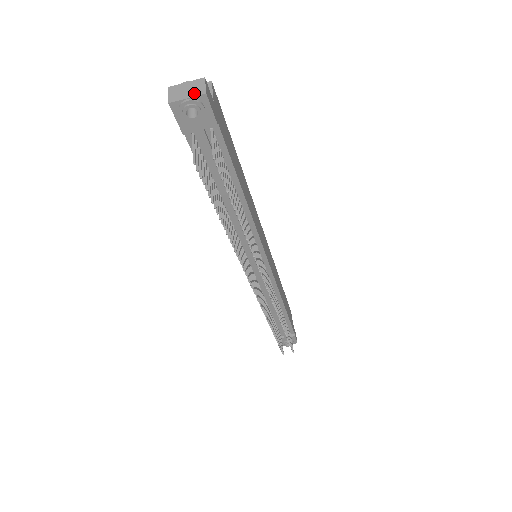
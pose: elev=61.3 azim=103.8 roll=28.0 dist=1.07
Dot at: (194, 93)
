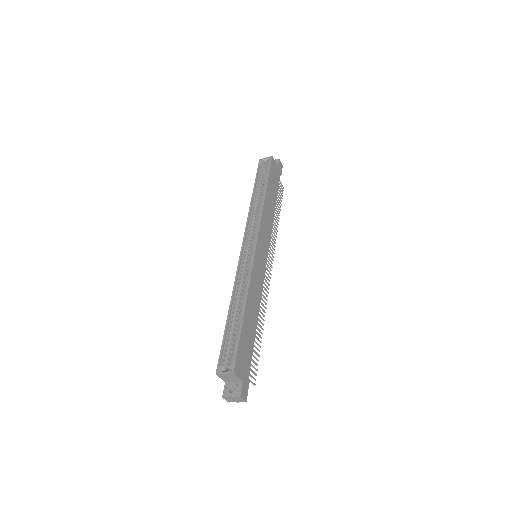
Dot at: (240, 401)
